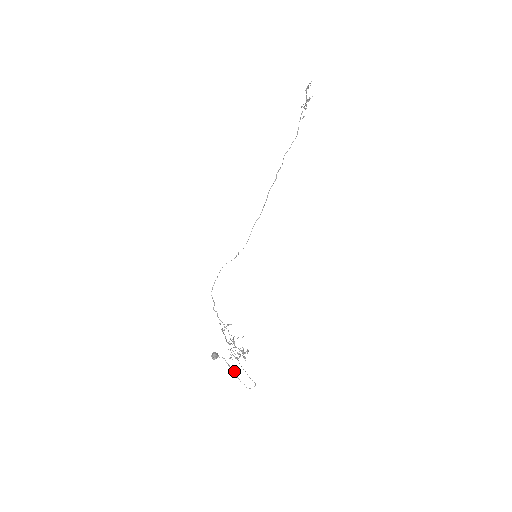
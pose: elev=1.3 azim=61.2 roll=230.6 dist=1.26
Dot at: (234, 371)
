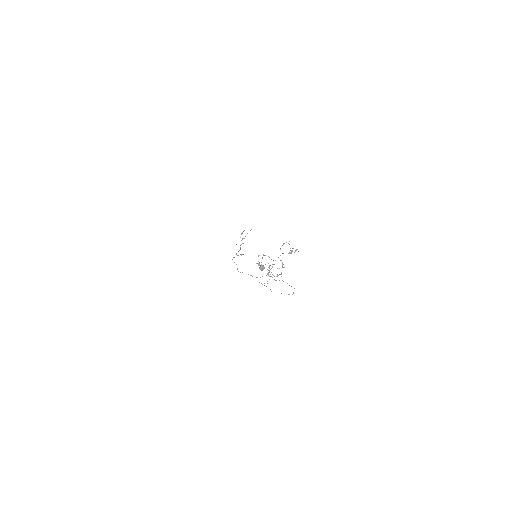
Dot at: occluded
